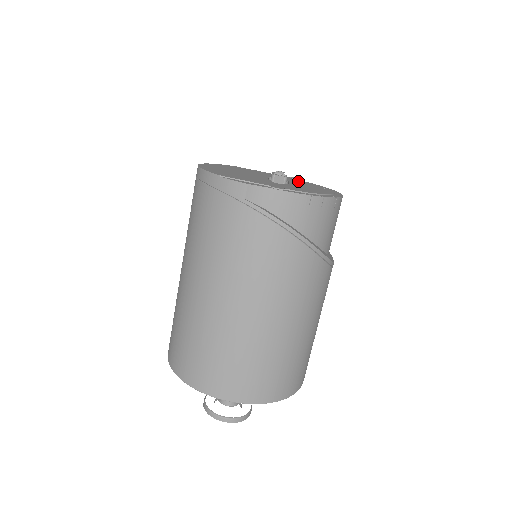
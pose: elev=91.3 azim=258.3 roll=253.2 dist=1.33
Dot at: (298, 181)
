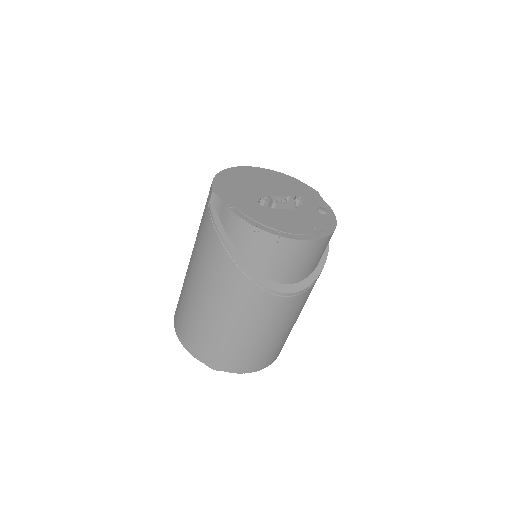
Dot at: (314, 213)
